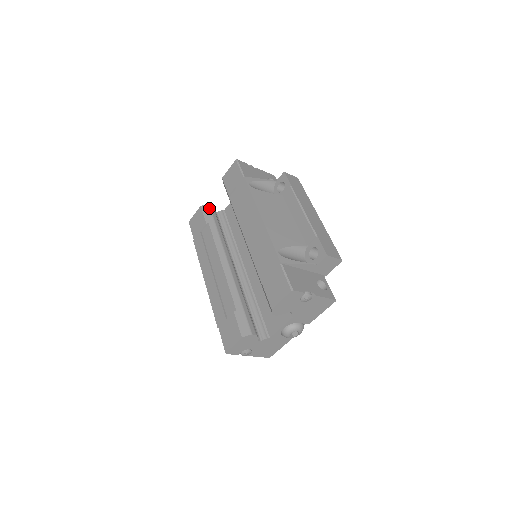
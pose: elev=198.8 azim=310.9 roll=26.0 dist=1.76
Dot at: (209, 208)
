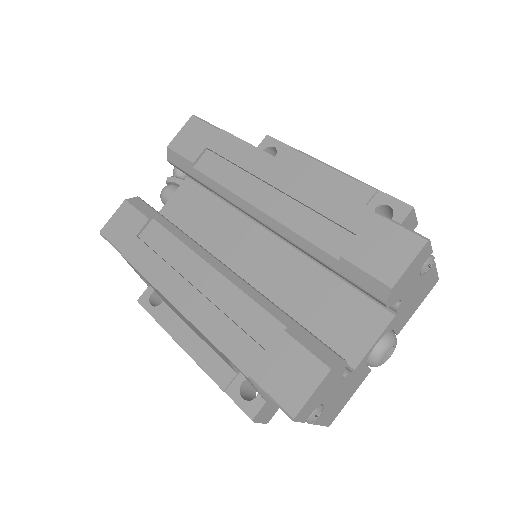
Dot at: (142, 201)
